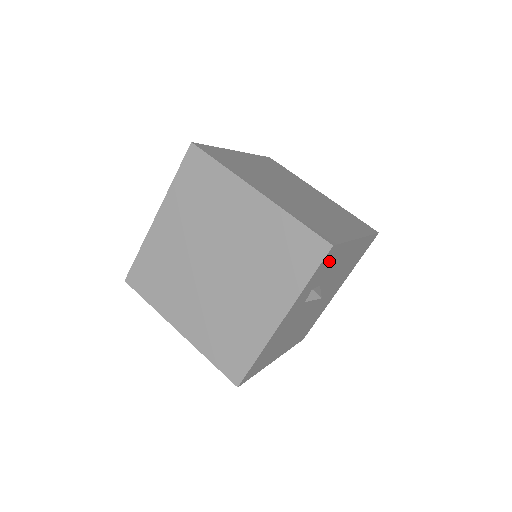
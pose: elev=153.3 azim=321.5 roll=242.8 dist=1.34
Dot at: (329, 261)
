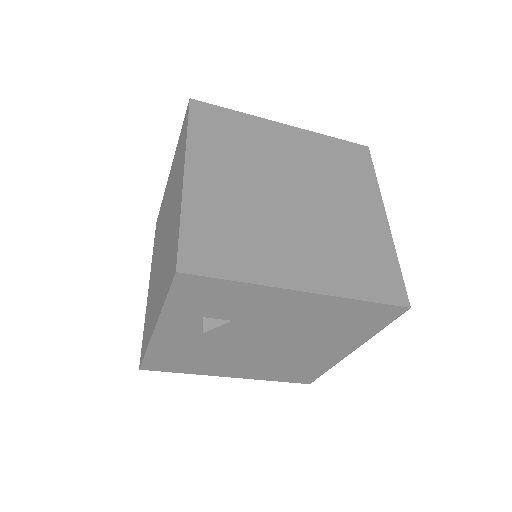
Dot at: (207, 293)
